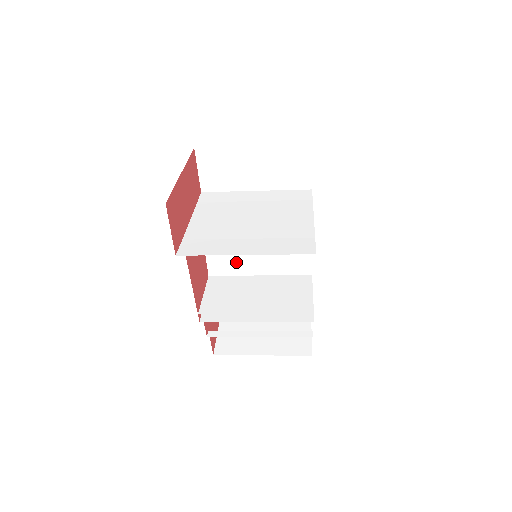
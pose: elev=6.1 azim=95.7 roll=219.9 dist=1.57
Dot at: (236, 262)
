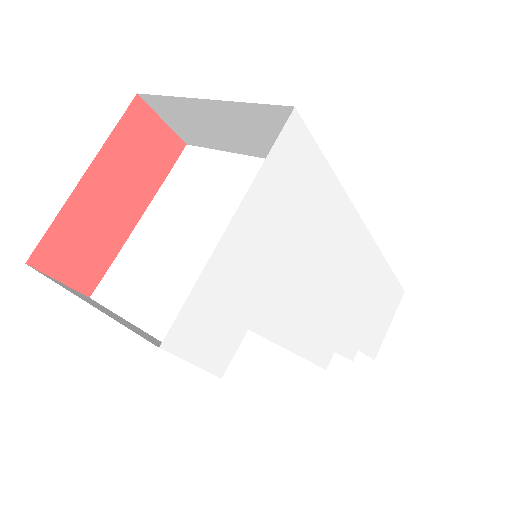
Dot at: occluded
